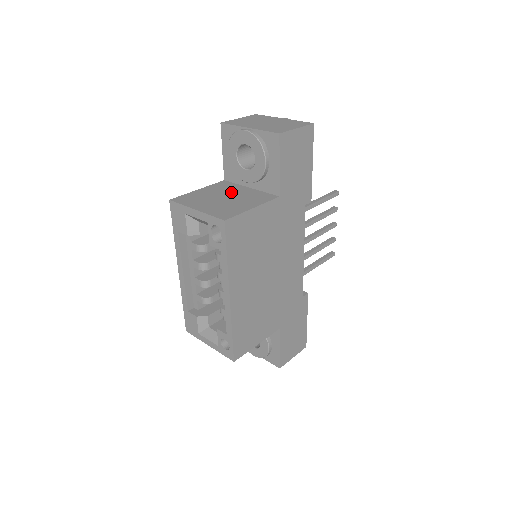
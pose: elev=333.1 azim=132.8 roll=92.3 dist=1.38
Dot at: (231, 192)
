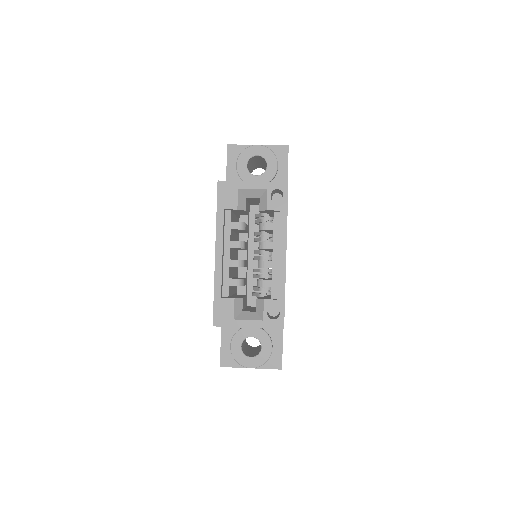
Dot at: occluded
